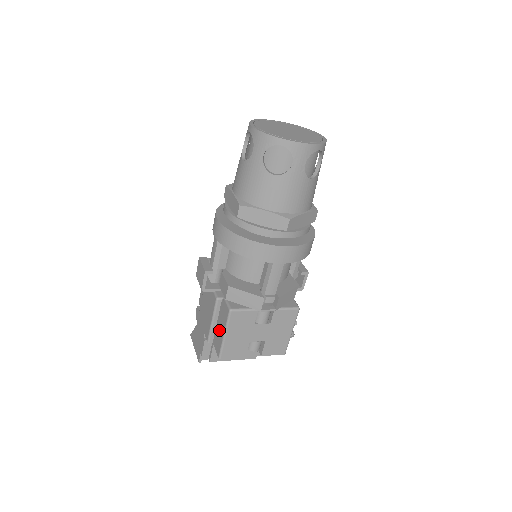
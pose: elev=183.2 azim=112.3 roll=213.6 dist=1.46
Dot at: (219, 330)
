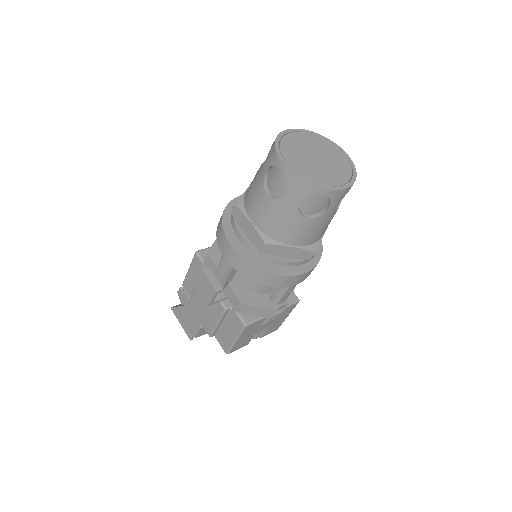
Dot at: (226, 332)
